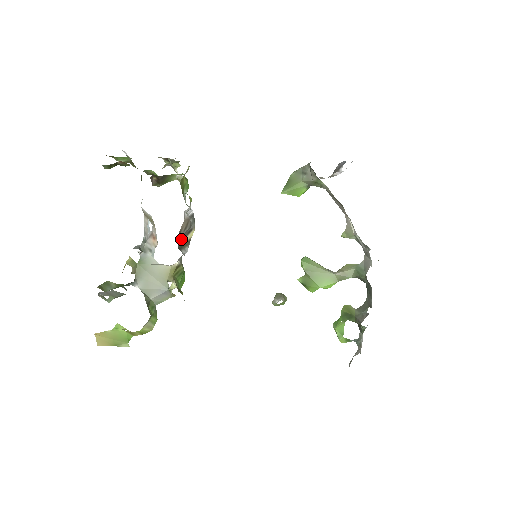
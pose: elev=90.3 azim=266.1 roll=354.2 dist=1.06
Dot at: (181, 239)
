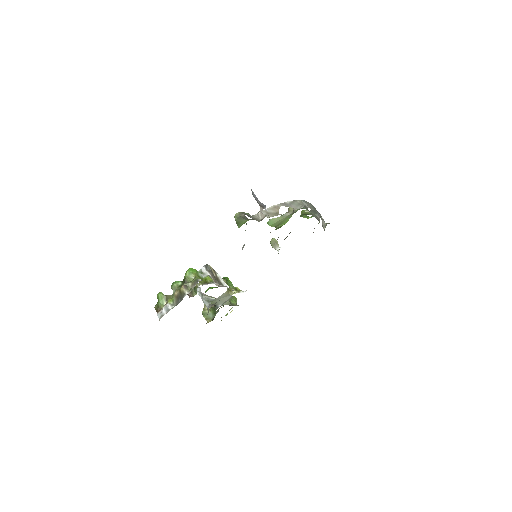
Dot at: occluded
